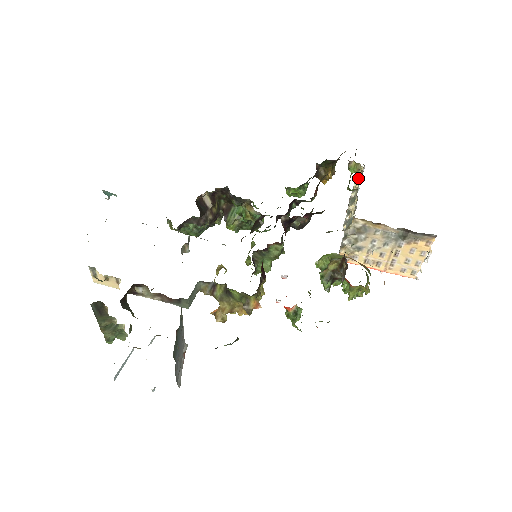
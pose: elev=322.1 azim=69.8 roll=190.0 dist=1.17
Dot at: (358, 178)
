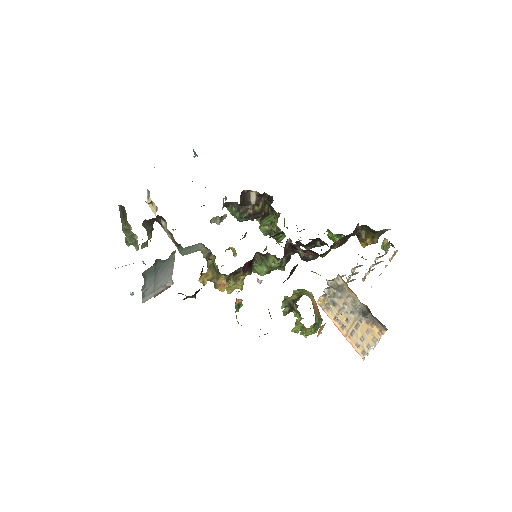
Dot at: (379, 254)
